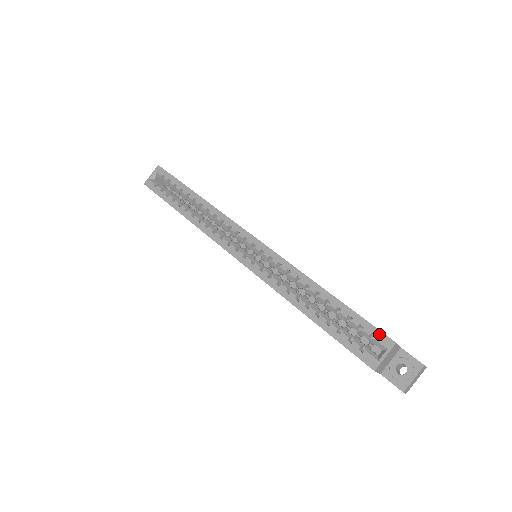
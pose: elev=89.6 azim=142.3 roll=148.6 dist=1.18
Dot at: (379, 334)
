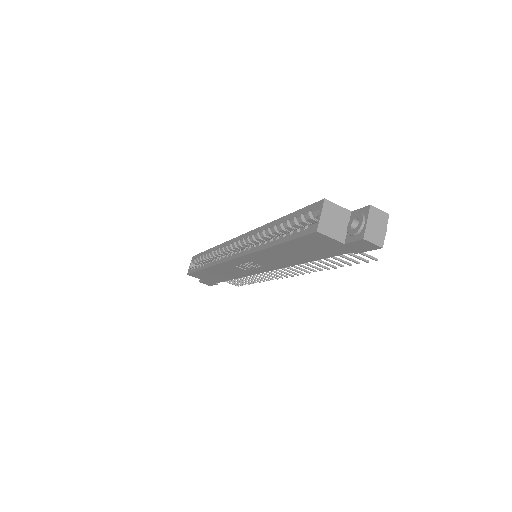
Dot at: (313, 206)
